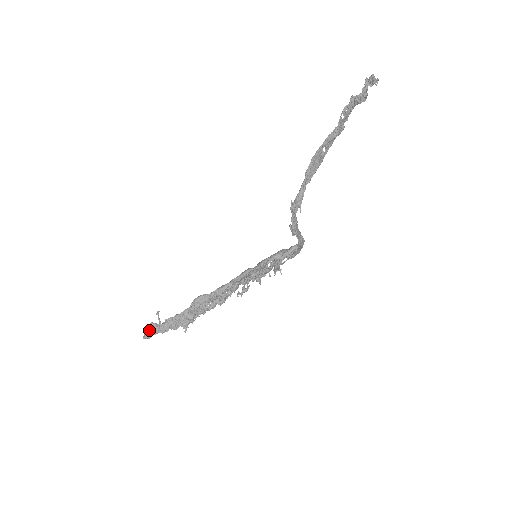
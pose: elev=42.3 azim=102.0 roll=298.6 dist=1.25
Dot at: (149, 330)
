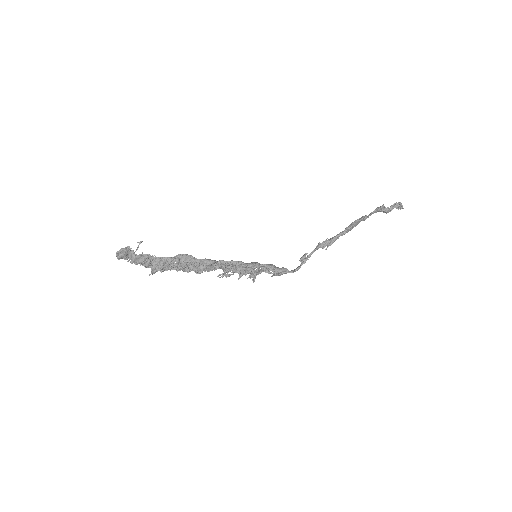
Dot at: (126, 252)
